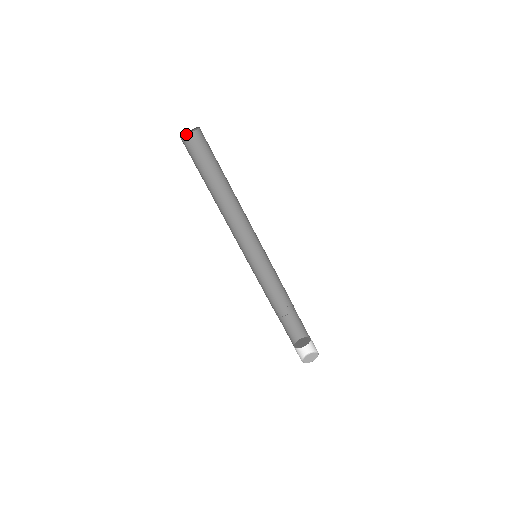
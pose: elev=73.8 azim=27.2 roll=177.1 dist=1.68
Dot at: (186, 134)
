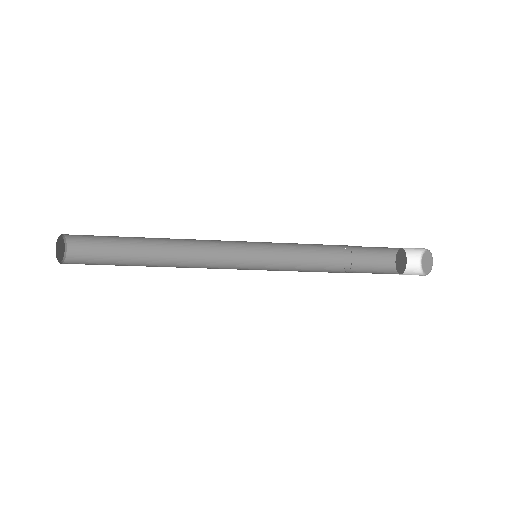
Dot at: (65, 253)
